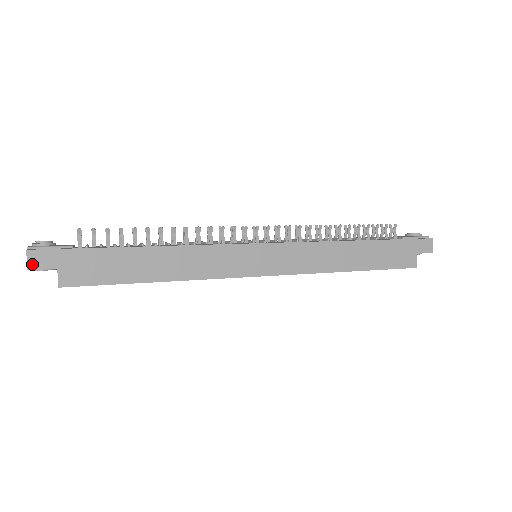
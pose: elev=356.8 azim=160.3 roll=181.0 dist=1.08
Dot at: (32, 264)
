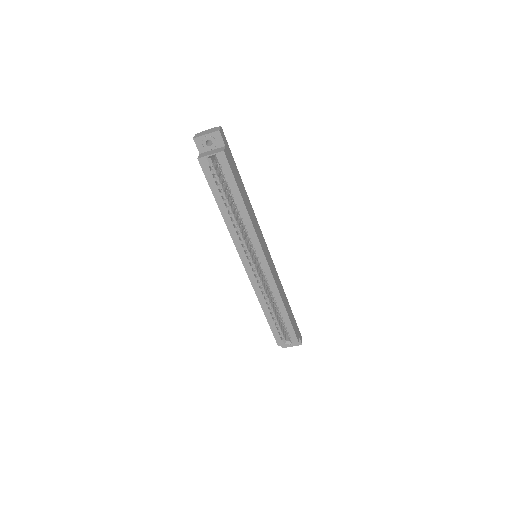
Dot at: (221, 132)
